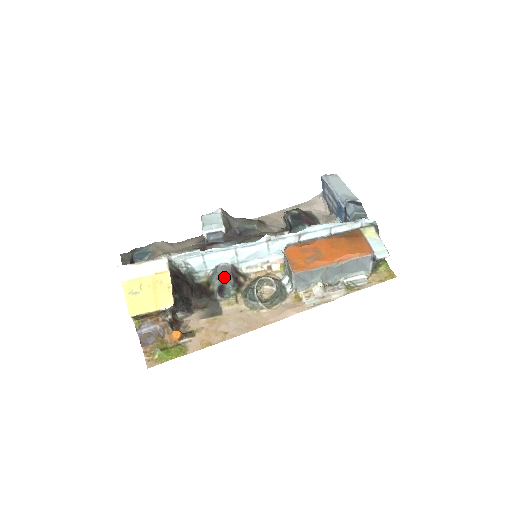
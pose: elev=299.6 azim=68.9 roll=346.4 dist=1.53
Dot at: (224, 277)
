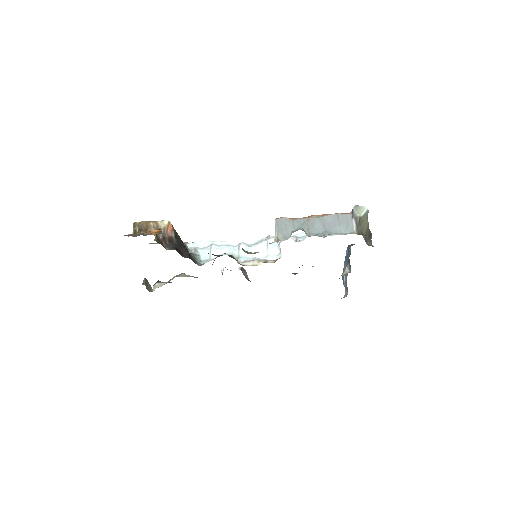
Dot at: occluded
